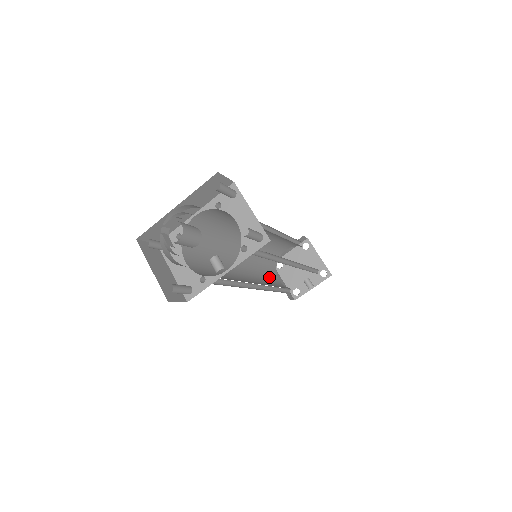
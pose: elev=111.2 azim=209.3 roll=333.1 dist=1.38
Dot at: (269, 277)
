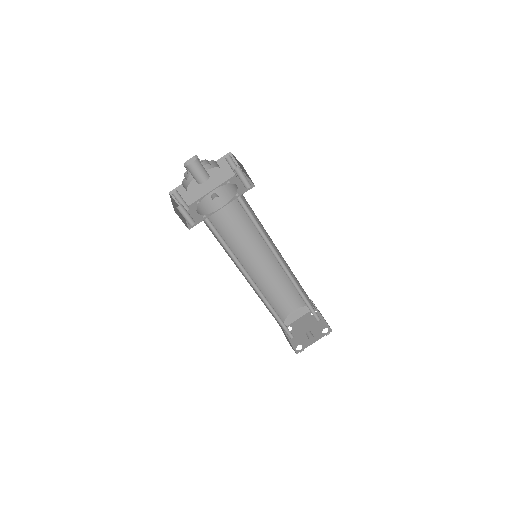
Dot at: (273, 316)
